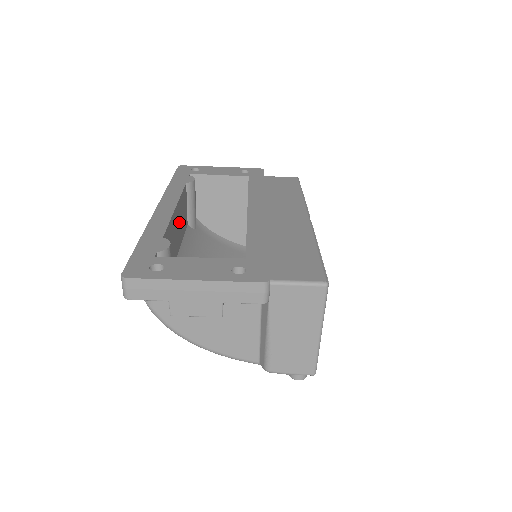
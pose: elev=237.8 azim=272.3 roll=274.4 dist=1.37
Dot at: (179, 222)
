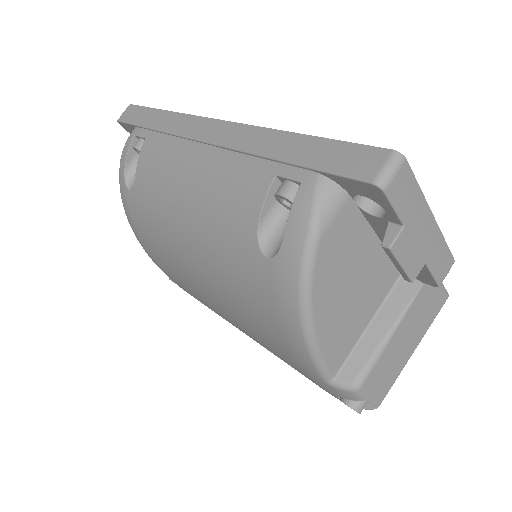
Dot at: occluded
